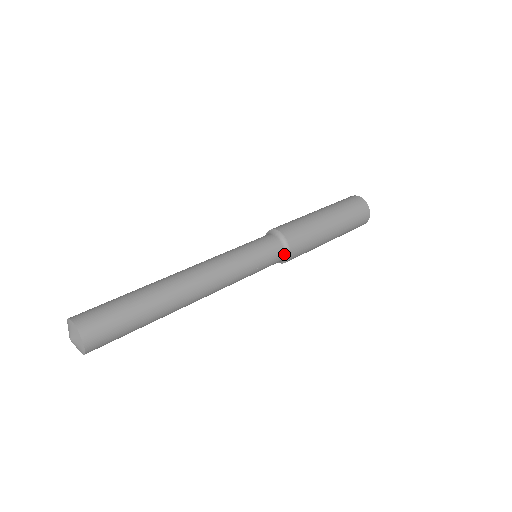
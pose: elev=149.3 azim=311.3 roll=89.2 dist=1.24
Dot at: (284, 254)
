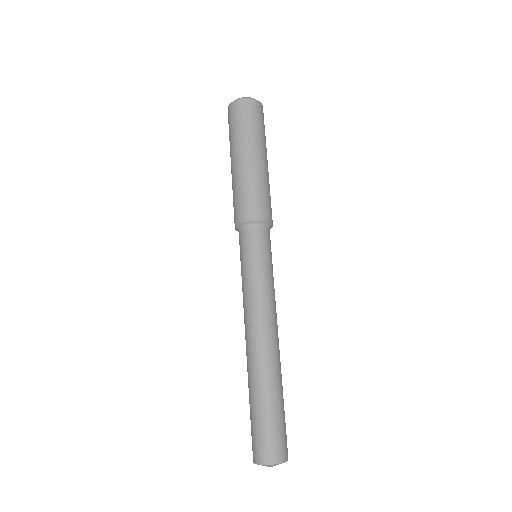
Dot at: occluded
